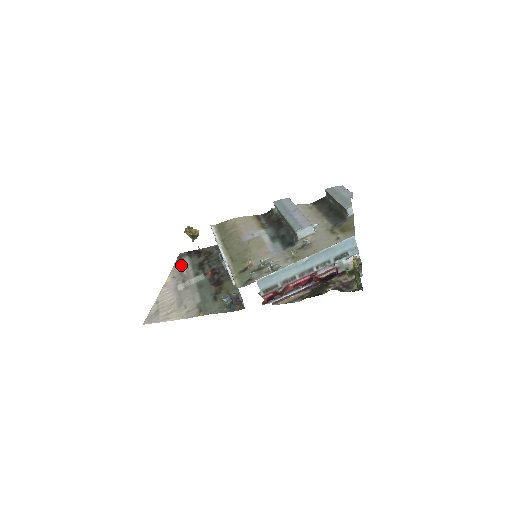
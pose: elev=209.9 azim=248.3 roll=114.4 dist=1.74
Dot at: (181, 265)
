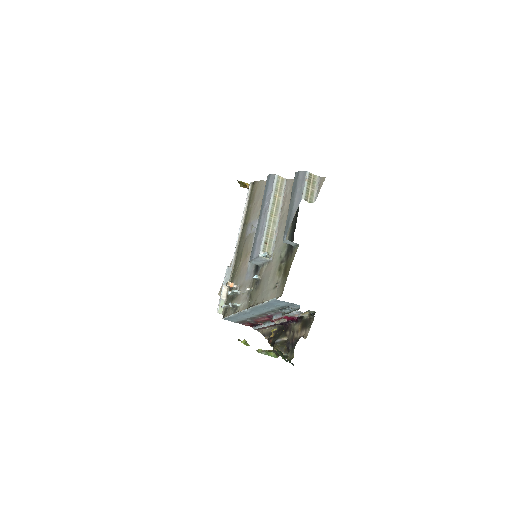
Dot at: occluded
